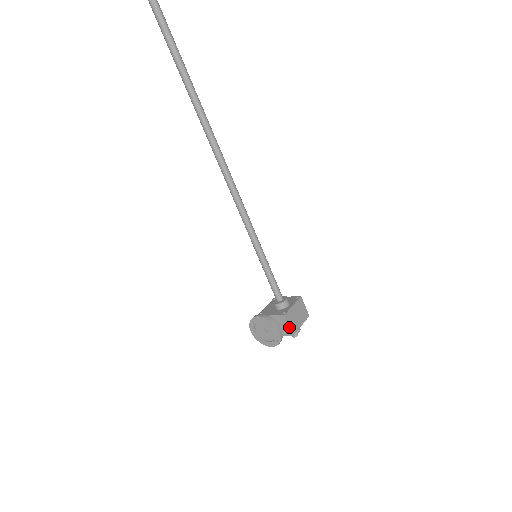
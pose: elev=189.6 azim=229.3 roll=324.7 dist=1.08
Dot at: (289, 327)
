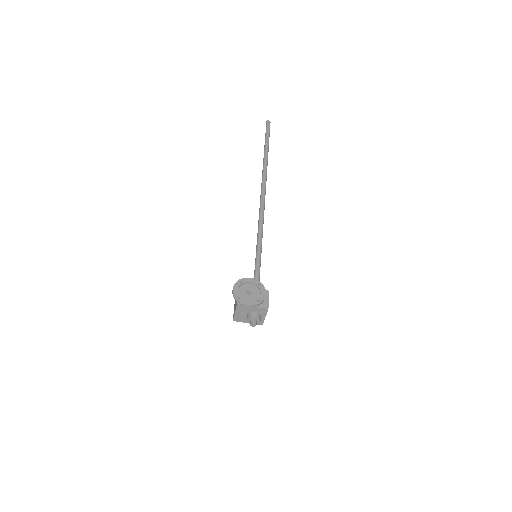
Dot at: (268, 301)
